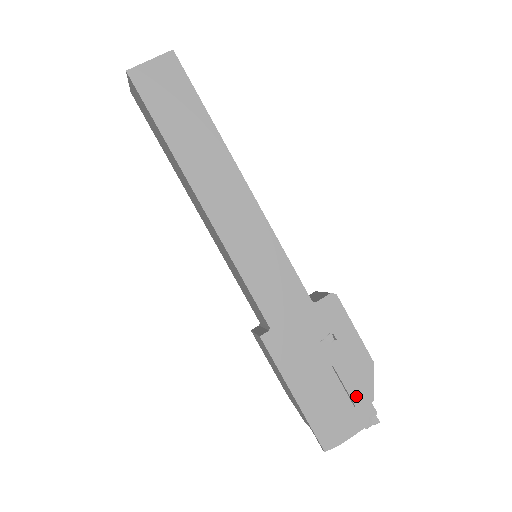
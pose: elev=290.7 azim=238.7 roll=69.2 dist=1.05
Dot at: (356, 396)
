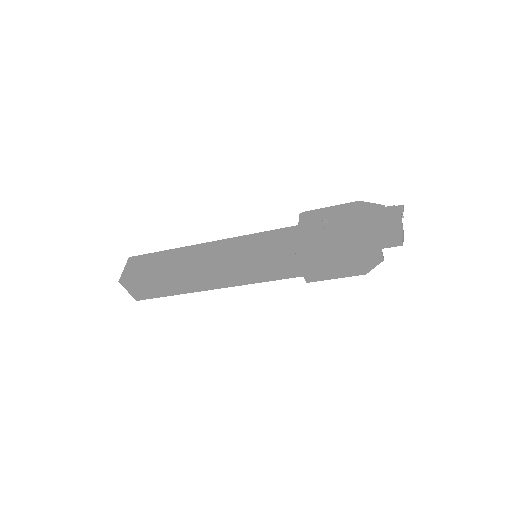
Dot at: (374, 215)
